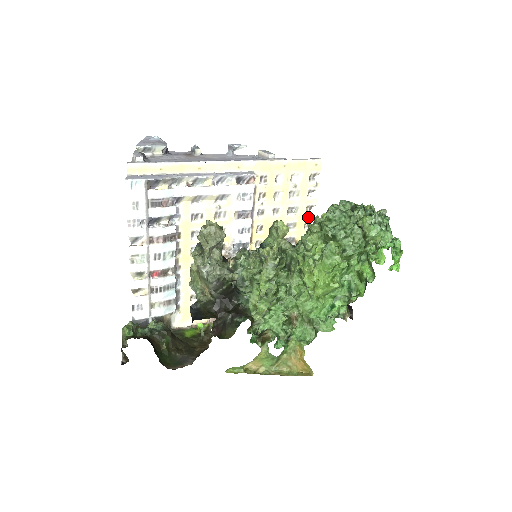
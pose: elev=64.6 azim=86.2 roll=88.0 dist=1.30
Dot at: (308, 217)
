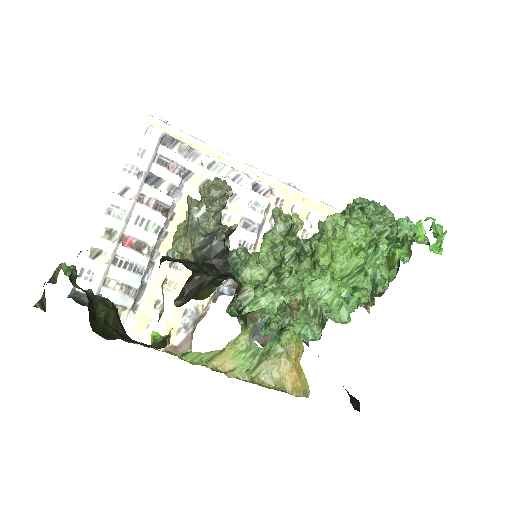
Dot at: occluded
